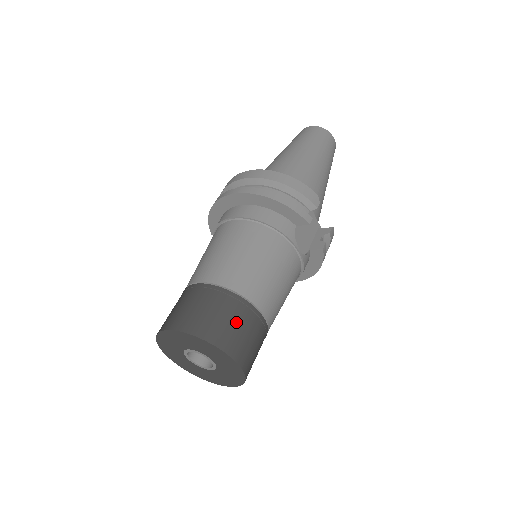
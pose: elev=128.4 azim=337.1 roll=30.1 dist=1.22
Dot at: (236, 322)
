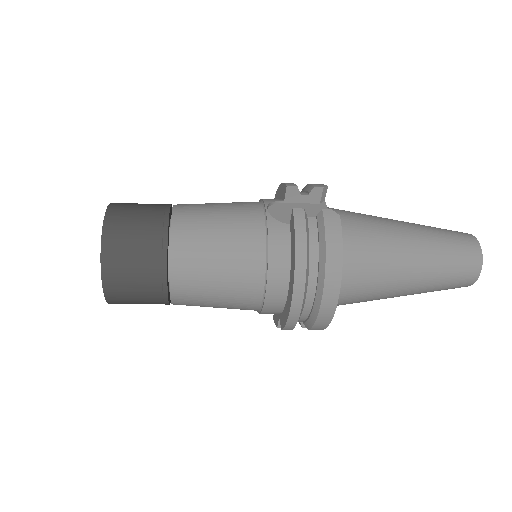
Dot at: (144, 204)
